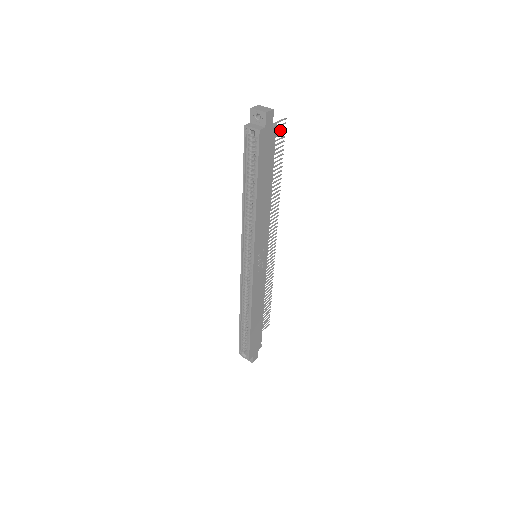
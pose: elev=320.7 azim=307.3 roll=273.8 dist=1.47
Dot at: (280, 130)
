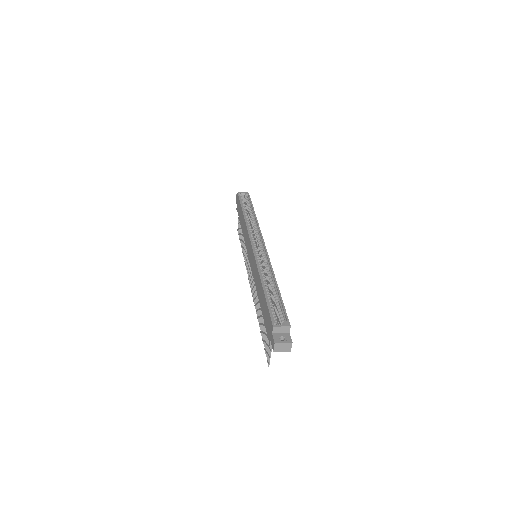
Dot at: occluded
